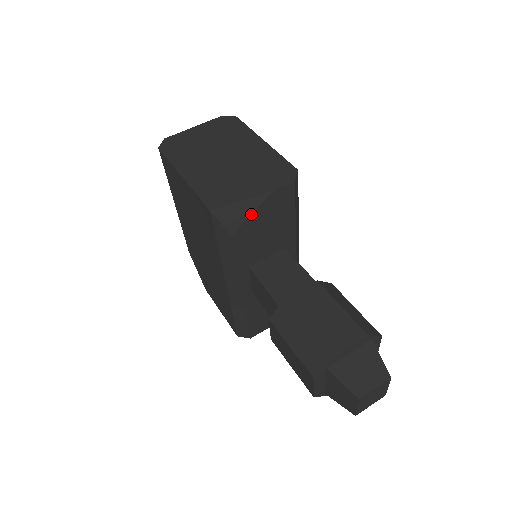
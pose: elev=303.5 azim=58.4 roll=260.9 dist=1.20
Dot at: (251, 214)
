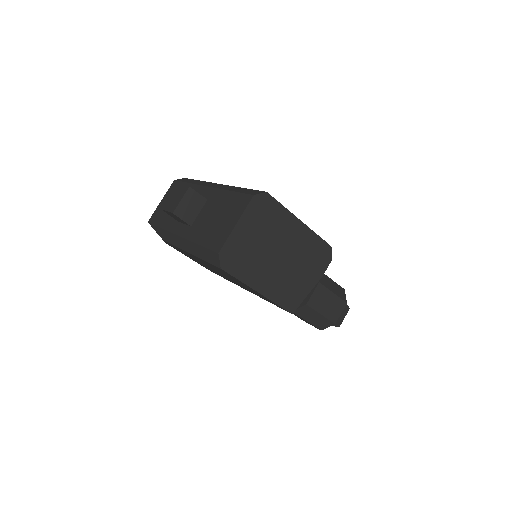
Dot at: occluded
